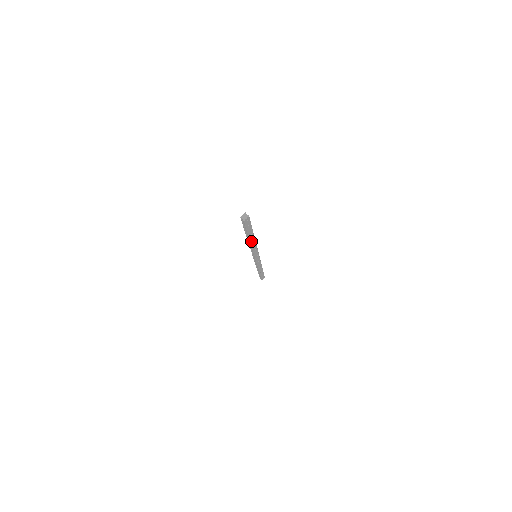
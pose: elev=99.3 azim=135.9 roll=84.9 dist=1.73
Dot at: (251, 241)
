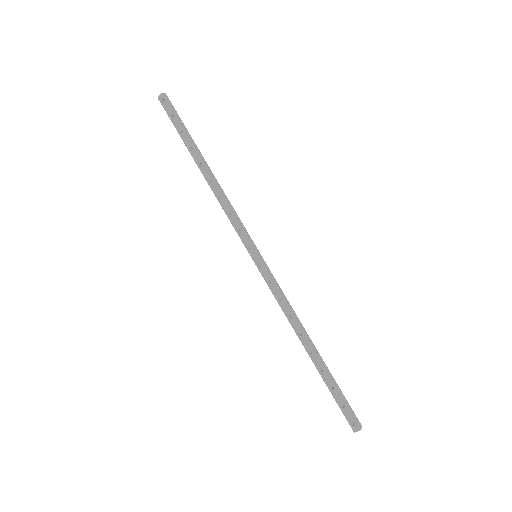
Dot at: (307, 345)
